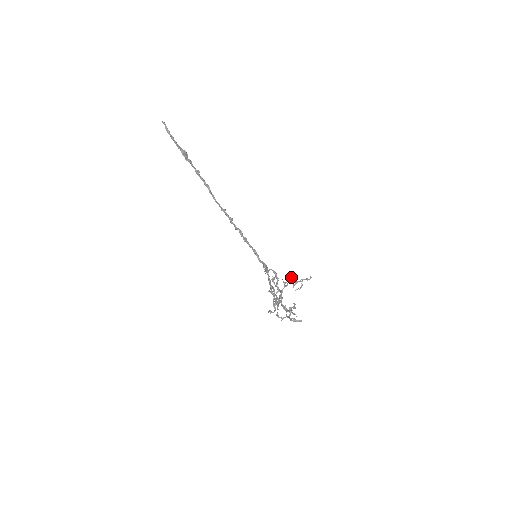
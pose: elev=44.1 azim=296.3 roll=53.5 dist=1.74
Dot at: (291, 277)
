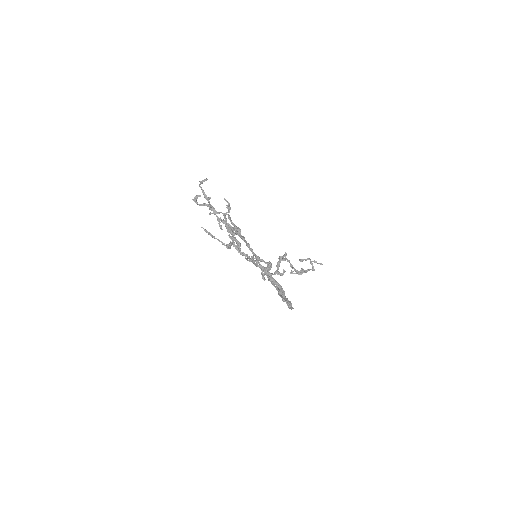
Dot at: (286, 258)
